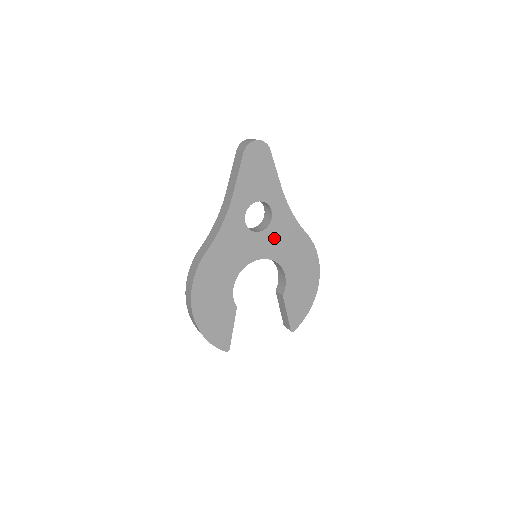
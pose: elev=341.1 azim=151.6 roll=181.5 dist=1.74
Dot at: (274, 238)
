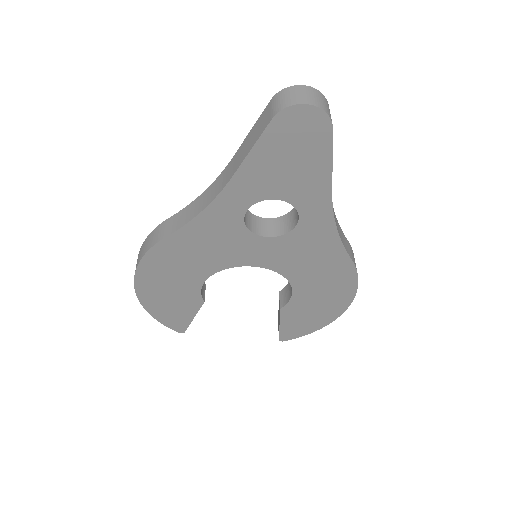
Dot at: (290, 250)
